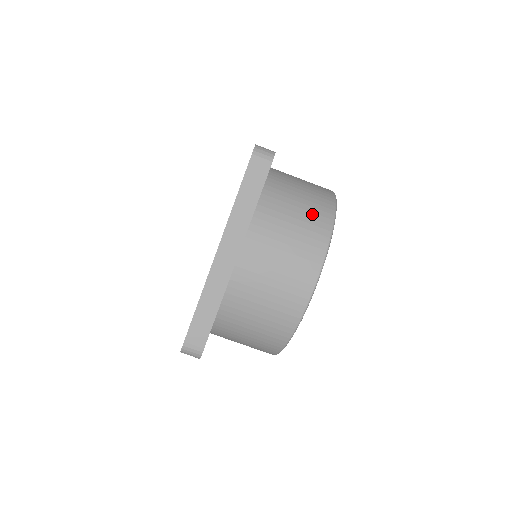
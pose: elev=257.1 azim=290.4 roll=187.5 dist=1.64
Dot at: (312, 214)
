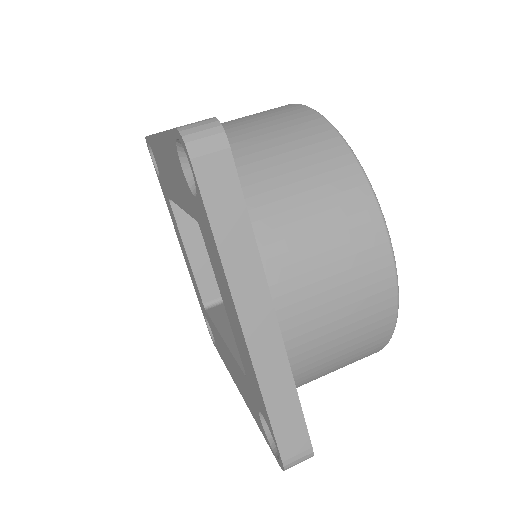
Dot at: occluded
